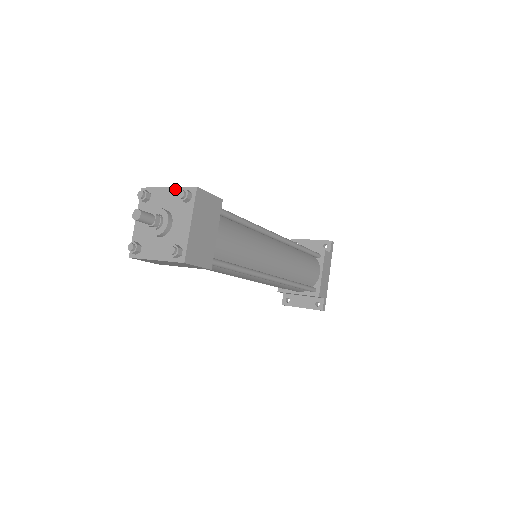
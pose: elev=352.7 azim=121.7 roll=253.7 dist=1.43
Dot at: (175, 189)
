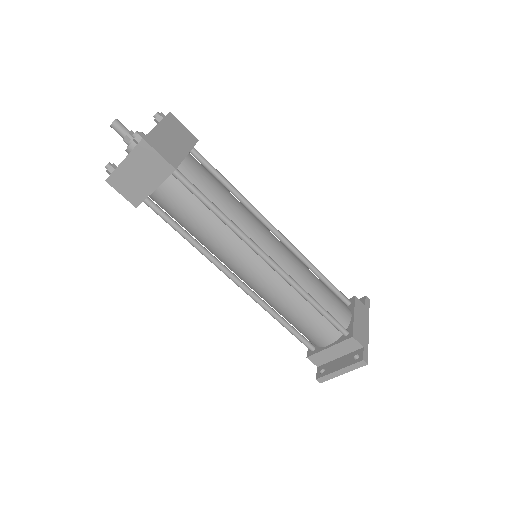
Dot at: occluded
